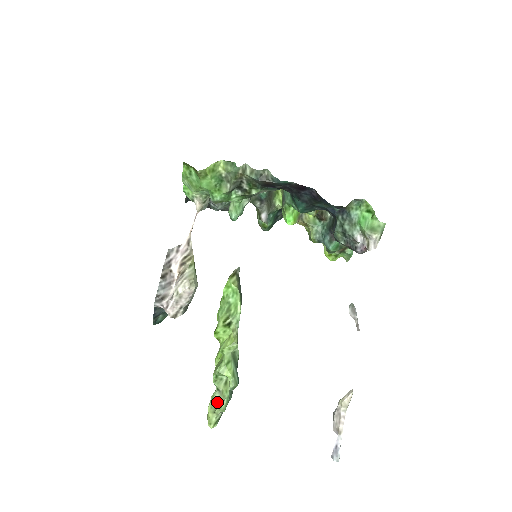
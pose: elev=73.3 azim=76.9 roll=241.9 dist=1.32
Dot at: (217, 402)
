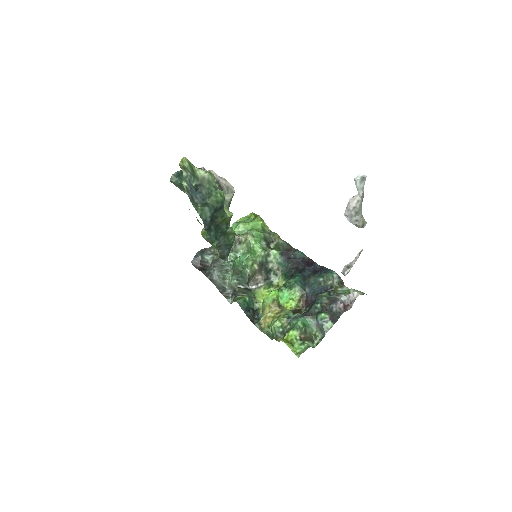
Dot at: occluded
